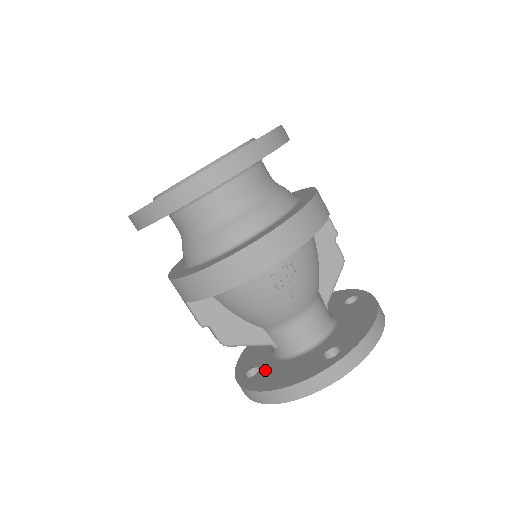
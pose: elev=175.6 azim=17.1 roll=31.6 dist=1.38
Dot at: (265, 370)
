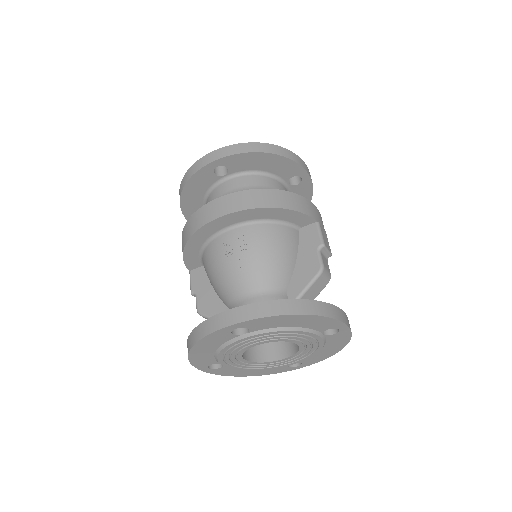
Dot at: occluded
